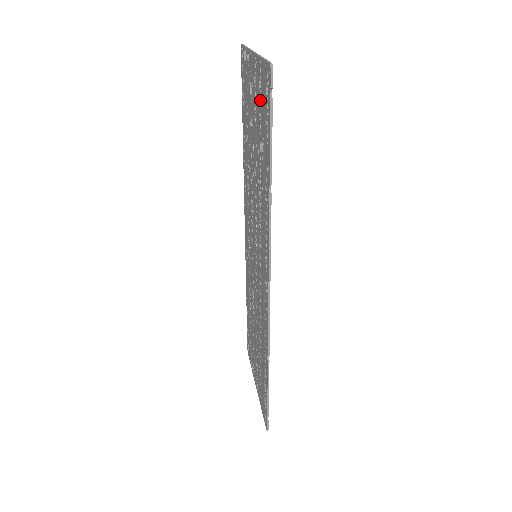
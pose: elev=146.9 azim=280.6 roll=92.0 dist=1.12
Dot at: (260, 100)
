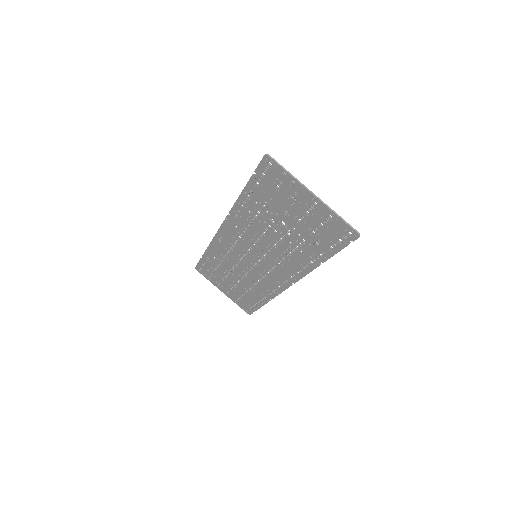
Dot at: (320, 224)
